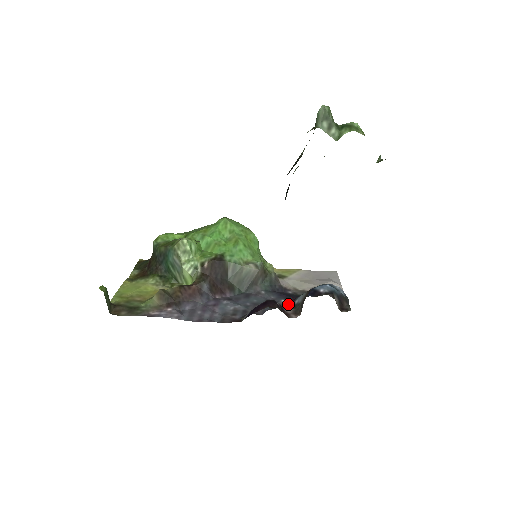
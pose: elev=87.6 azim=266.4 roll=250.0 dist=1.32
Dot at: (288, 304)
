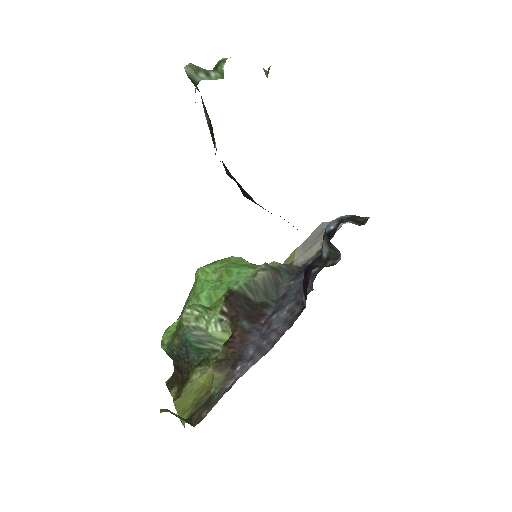
Dot at: occluded
